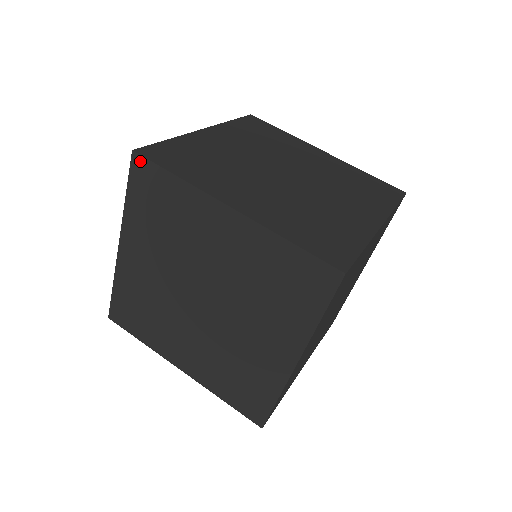
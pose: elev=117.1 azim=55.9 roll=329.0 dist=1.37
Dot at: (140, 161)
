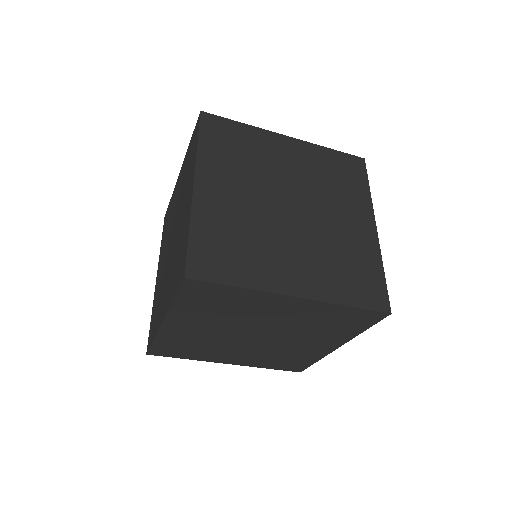
Dot at: occluded
